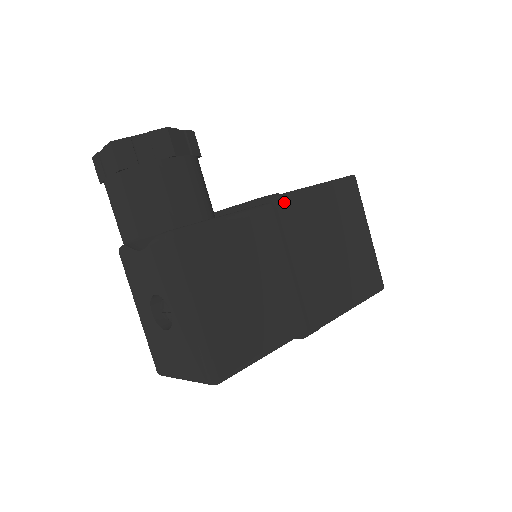
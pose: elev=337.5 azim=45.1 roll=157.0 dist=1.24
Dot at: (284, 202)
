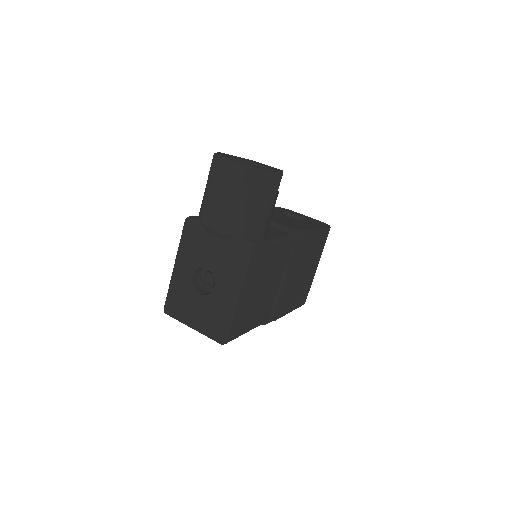
Dot at: (300, 238)
